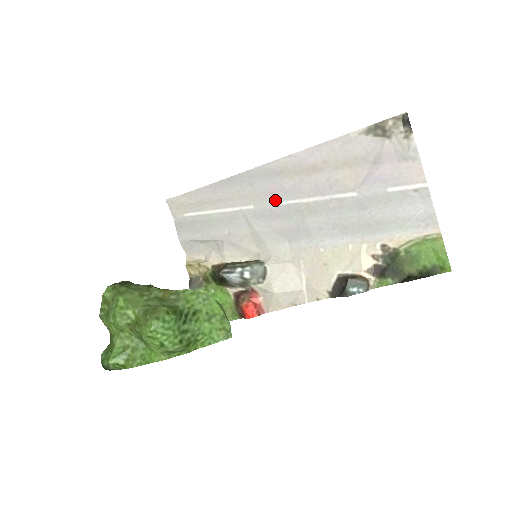
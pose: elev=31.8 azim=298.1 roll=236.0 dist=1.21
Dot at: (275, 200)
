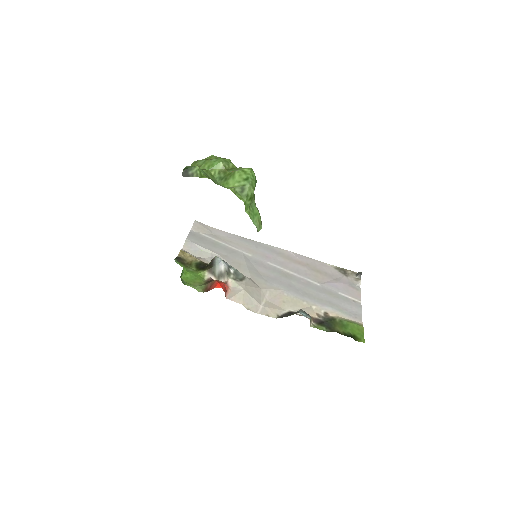
Dot at: (268, 261)
